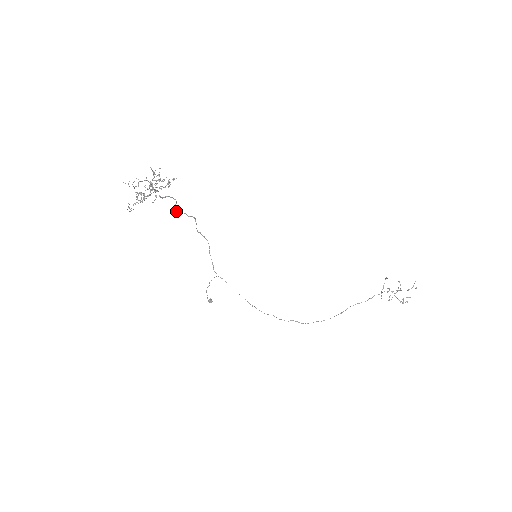
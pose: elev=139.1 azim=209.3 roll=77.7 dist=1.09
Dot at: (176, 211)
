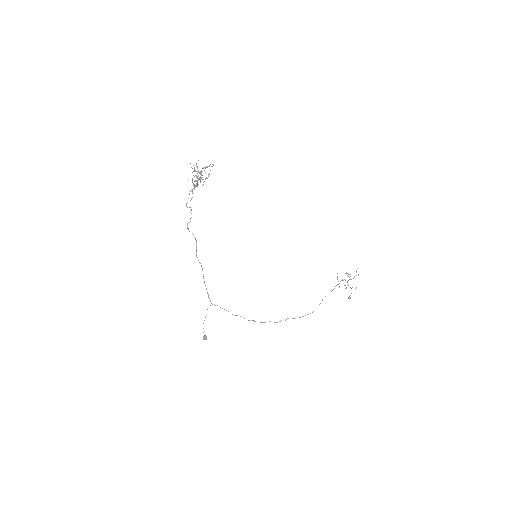
Dot at: (188, 229)
